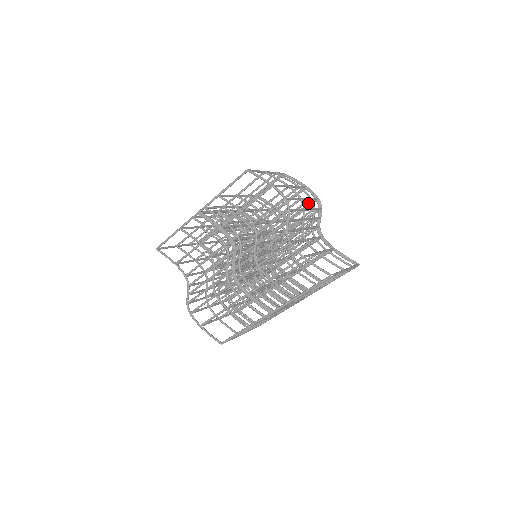
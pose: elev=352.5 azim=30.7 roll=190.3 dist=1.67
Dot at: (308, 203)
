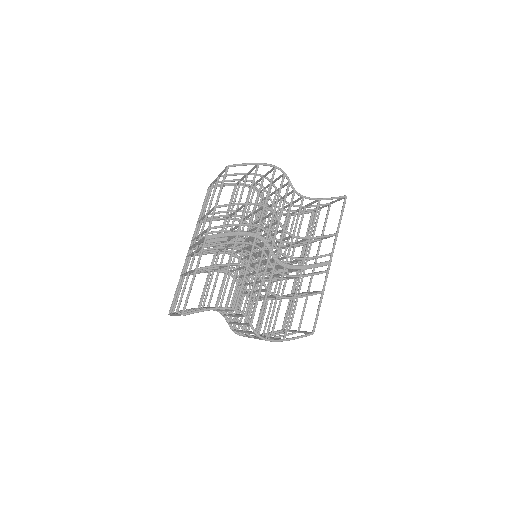
Dot at: occluded
